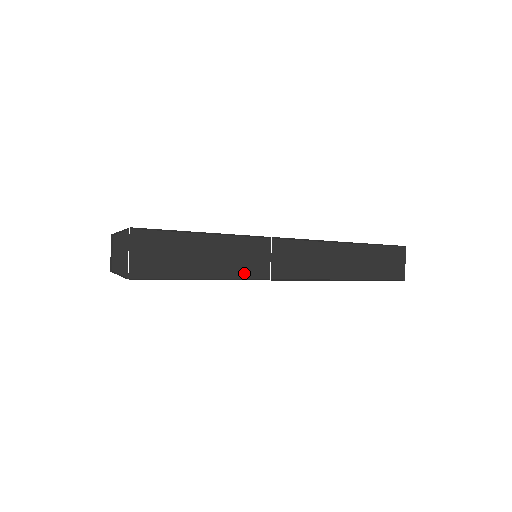
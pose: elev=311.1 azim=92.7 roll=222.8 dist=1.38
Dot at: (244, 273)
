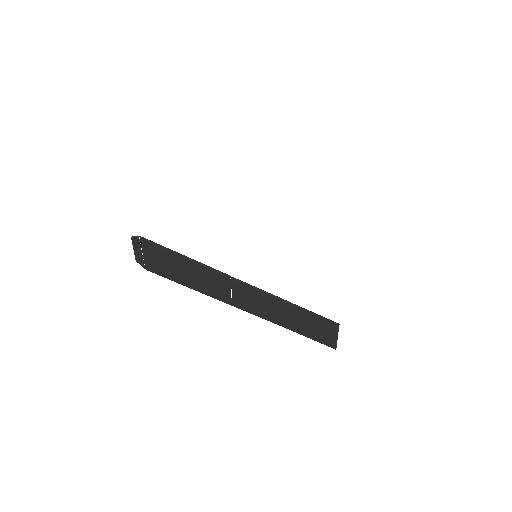
Dot at: (214, 295)
